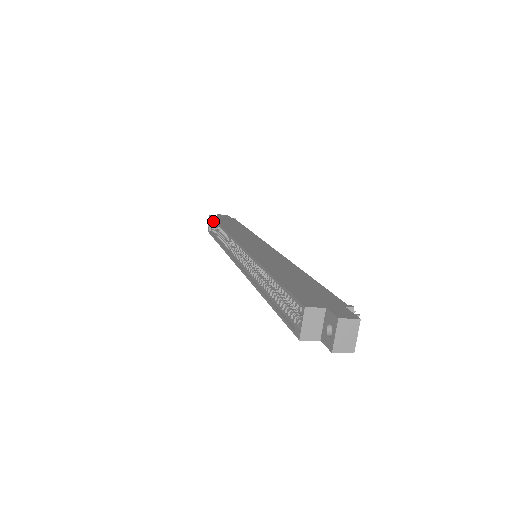
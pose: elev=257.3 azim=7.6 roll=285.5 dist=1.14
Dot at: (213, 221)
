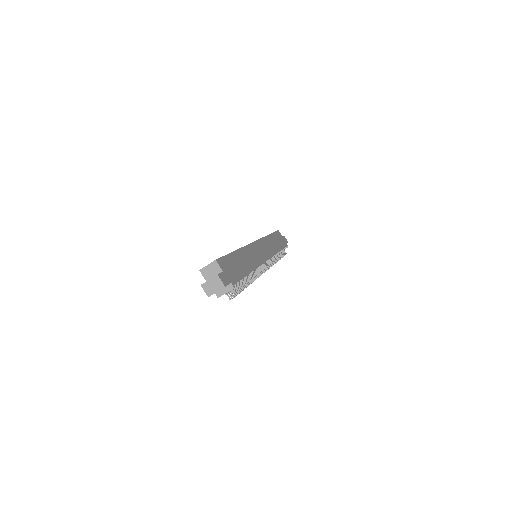
Dot at: occluded
